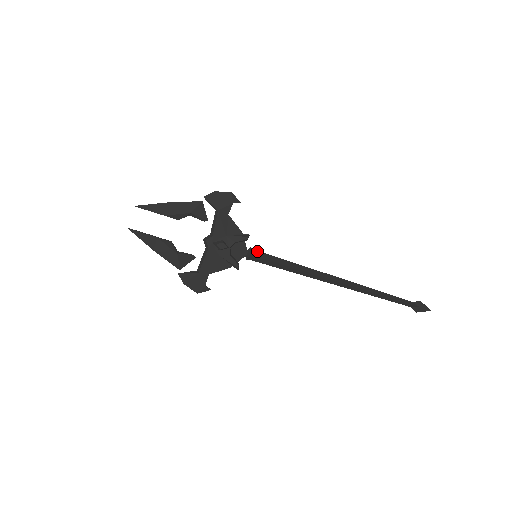
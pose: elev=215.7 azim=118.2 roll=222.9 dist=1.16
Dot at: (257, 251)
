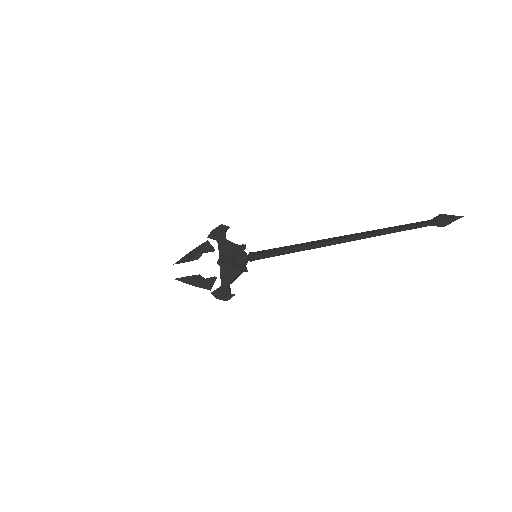
Dot at: (255, 252)
